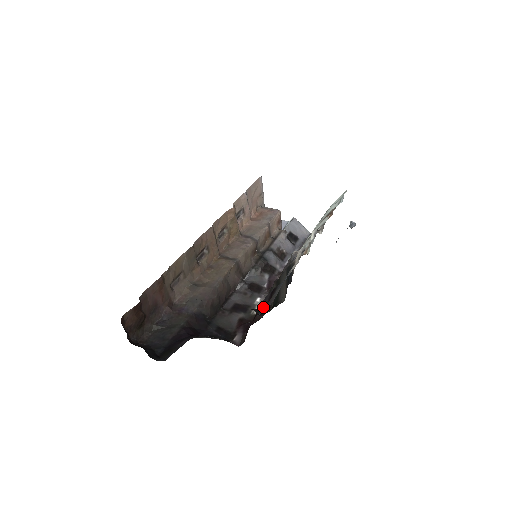
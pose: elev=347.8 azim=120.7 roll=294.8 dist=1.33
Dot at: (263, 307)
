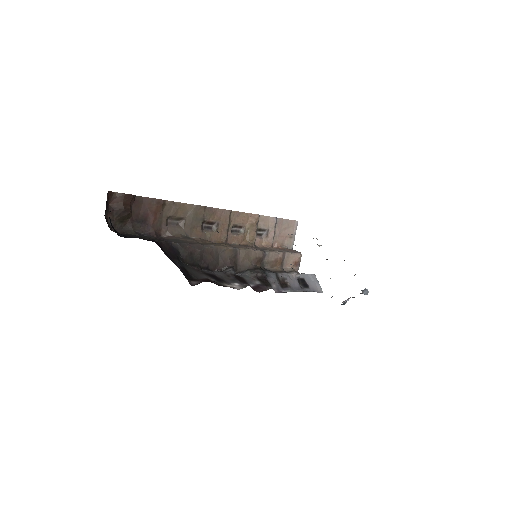
Dot at: occluded
